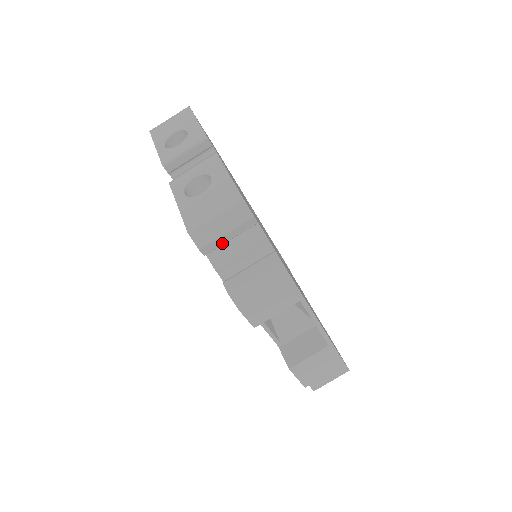
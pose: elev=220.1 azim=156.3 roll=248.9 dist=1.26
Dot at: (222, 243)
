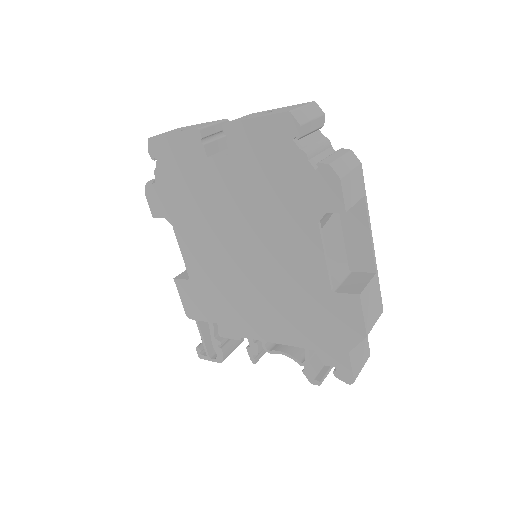
Dot at: (308, 131)
